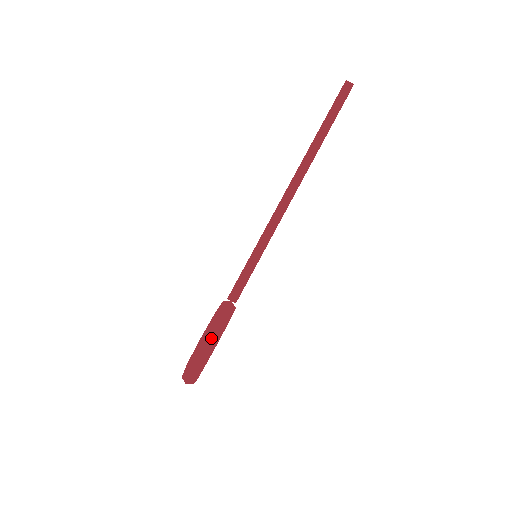
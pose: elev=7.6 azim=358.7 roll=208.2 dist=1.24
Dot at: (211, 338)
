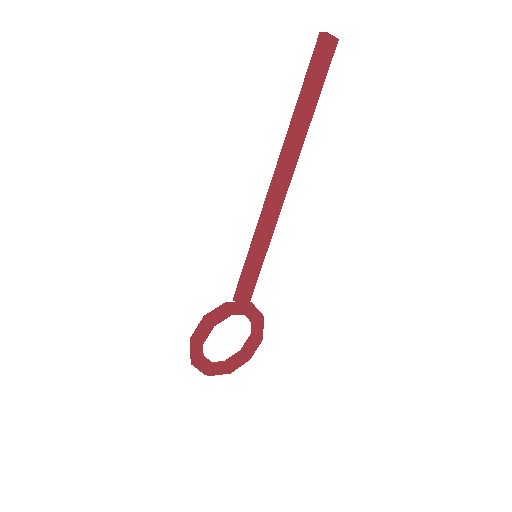
Dot at: (195, 336)
